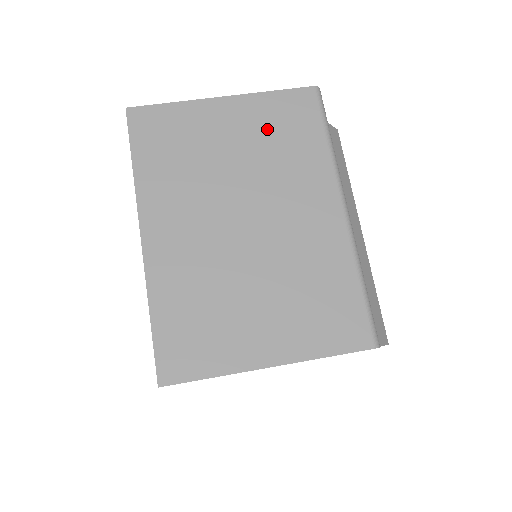
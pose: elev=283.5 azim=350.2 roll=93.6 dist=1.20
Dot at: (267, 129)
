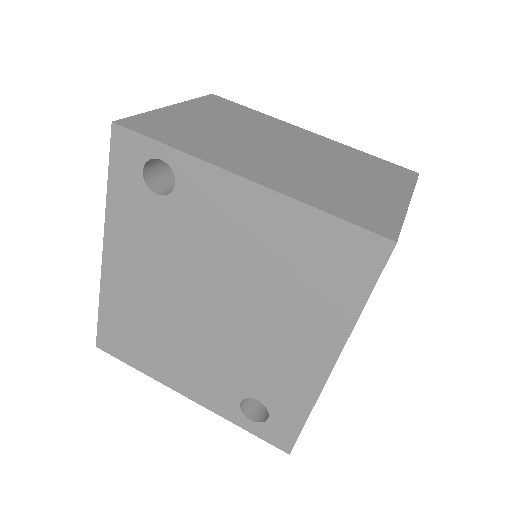
Dot at: (221, 113)
